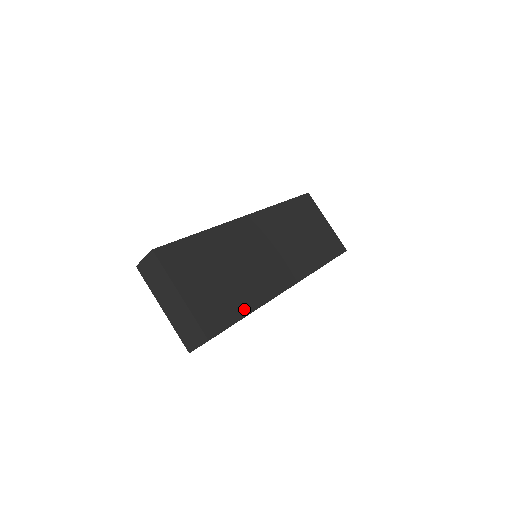
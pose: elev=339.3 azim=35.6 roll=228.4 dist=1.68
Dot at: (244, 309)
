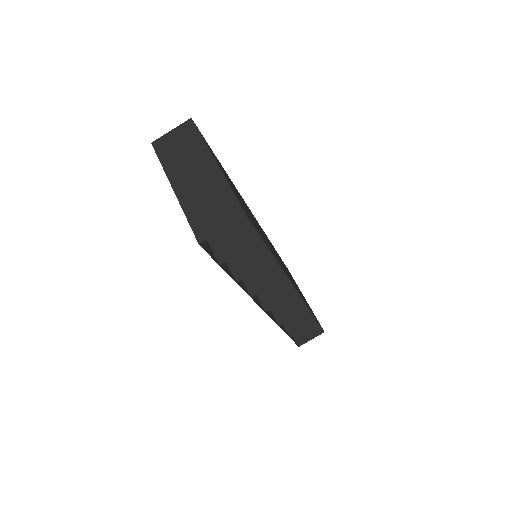
Dot at: occluded
